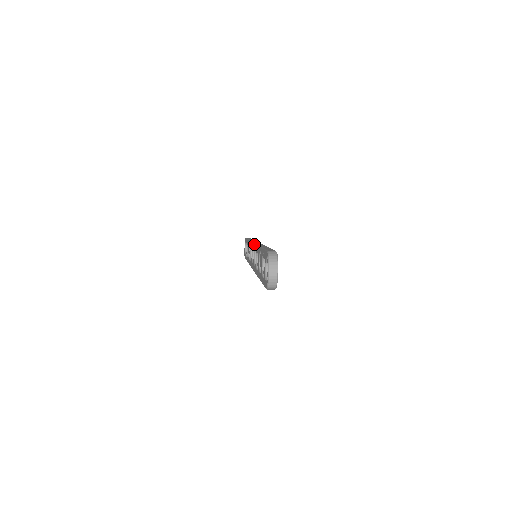
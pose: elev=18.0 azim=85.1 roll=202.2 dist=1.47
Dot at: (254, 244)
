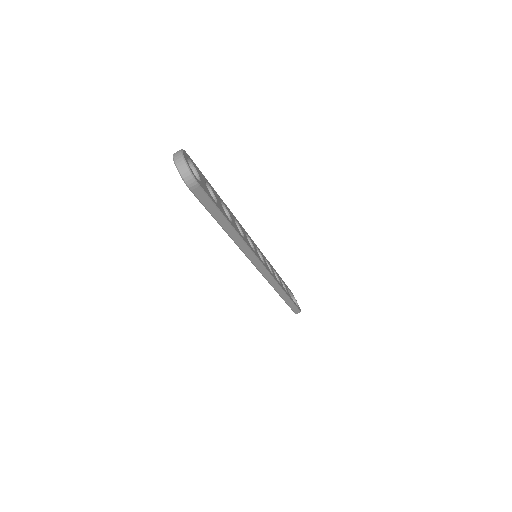
Dot at: occluded
